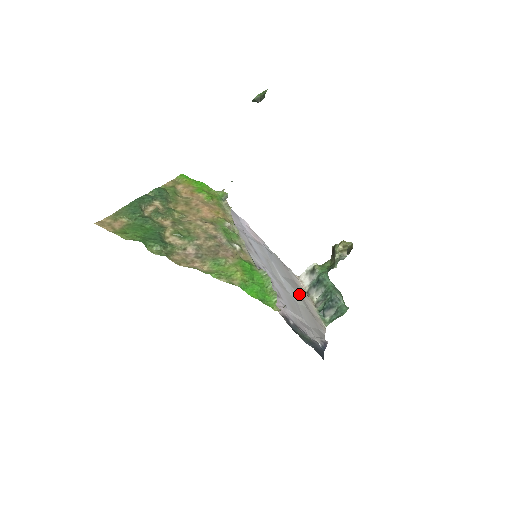
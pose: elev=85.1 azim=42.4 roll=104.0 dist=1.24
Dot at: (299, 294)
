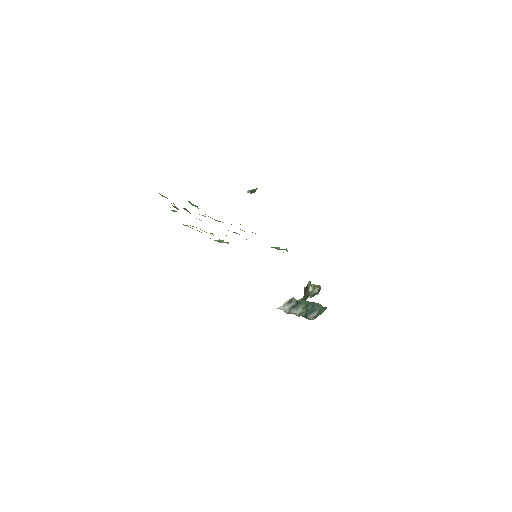
Dot at: occluded
